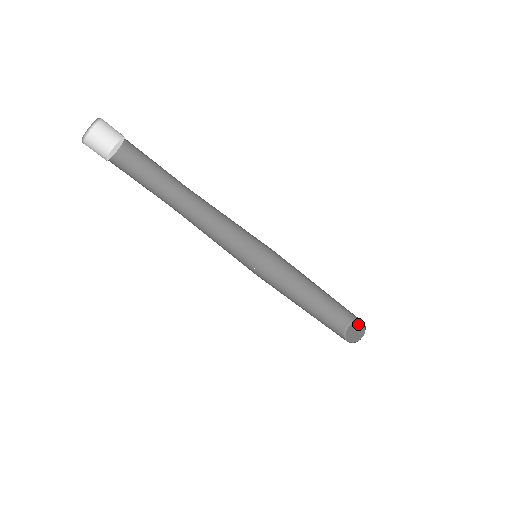
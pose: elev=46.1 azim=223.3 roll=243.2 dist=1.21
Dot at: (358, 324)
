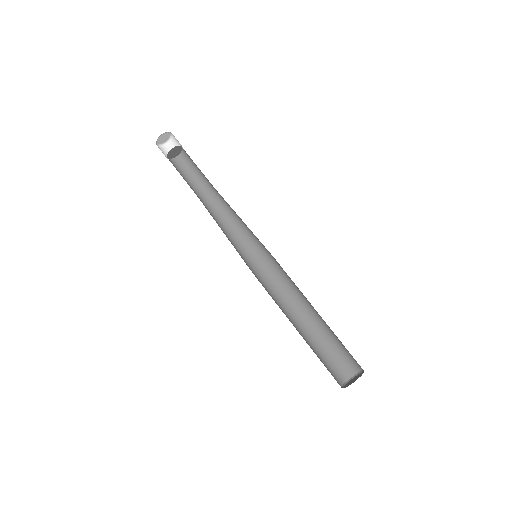
Dot at: (357, 375)
